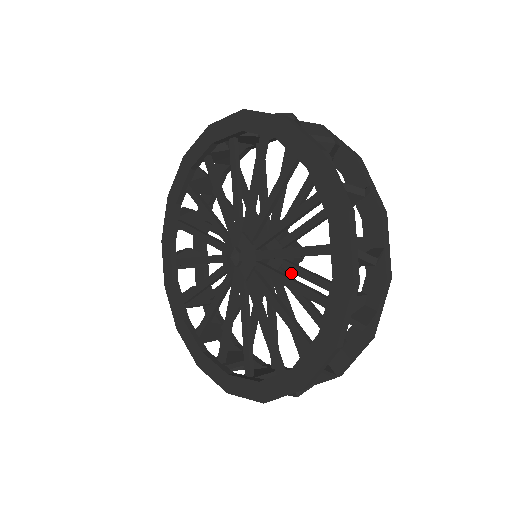
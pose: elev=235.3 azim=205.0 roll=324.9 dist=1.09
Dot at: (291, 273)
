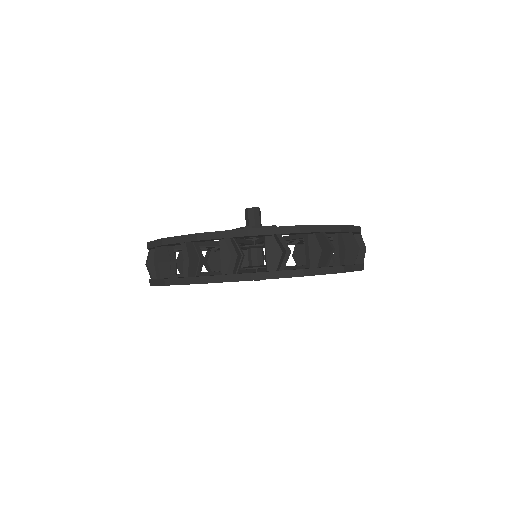
Dot at: occluded
